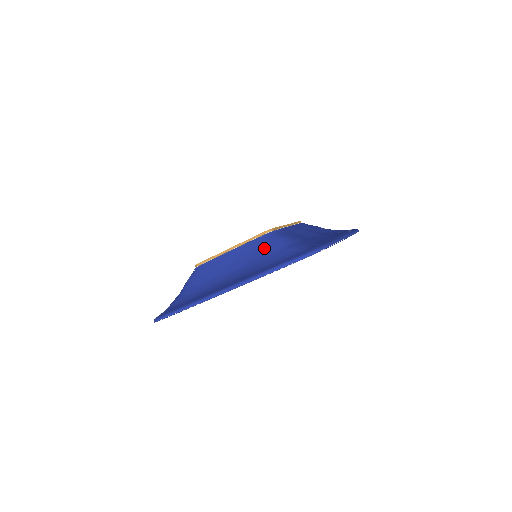
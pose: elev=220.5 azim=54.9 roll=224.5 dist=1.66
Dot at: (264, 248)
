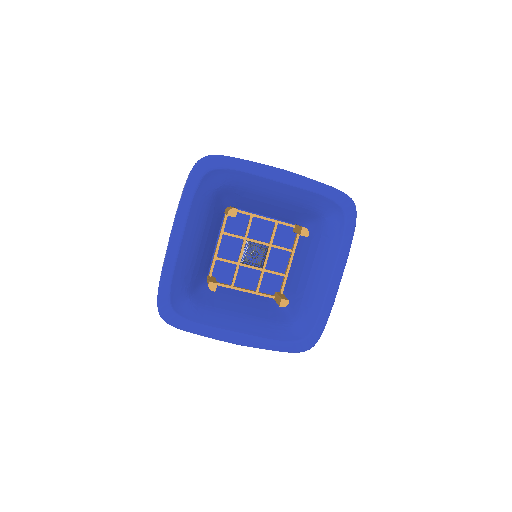
Dot at: occluded
